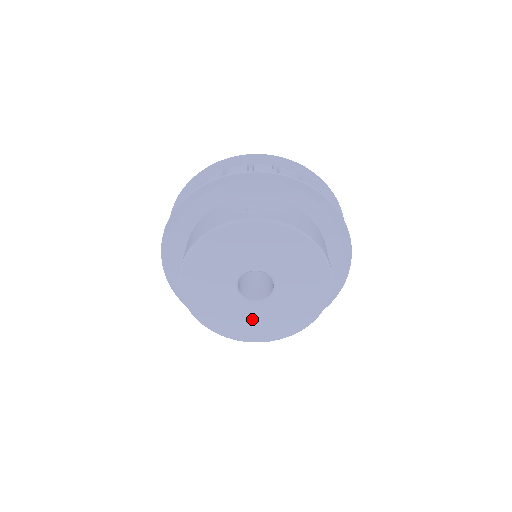
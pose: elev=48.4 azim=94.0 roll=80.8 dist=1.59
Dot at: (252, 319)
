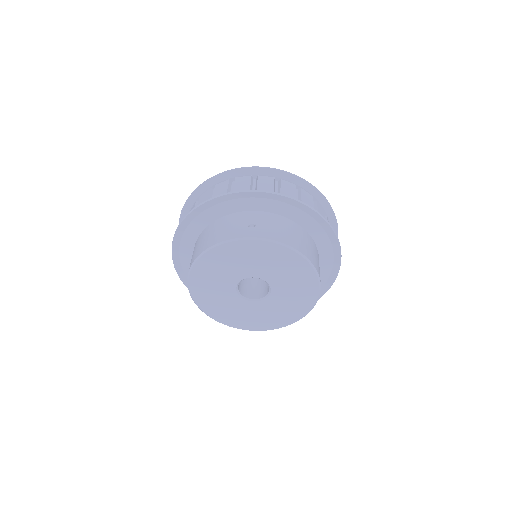
Dot at: (249, 313)
